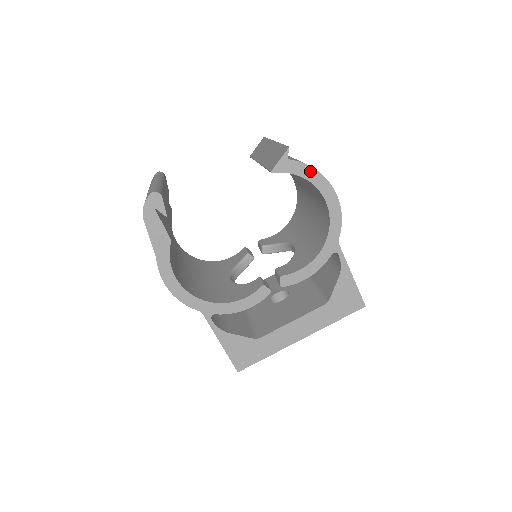
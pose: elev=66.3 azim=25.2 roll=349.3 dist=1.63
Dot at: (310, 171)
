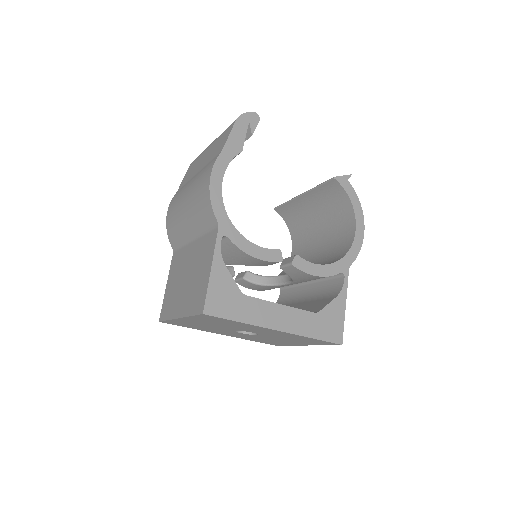
Dot at: (356, 200)
